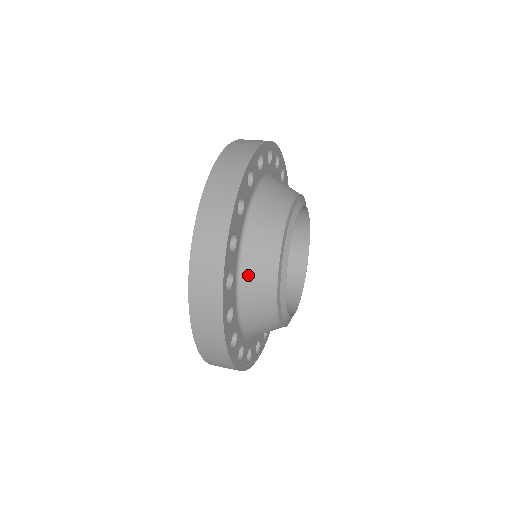
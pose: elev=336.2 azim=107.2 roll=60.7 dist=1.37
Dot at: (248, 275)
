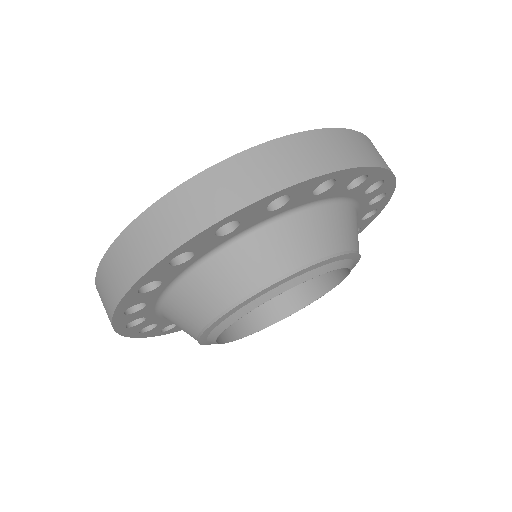
Dot at: occluded
